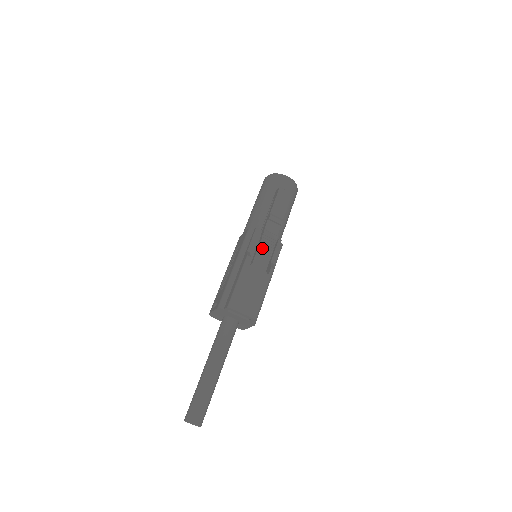
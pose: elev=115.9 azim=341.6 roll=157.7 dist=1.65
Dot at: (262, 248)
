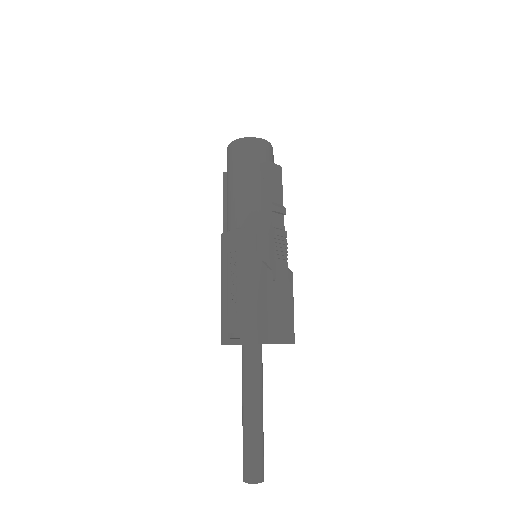
Dot at: (278, 253)
